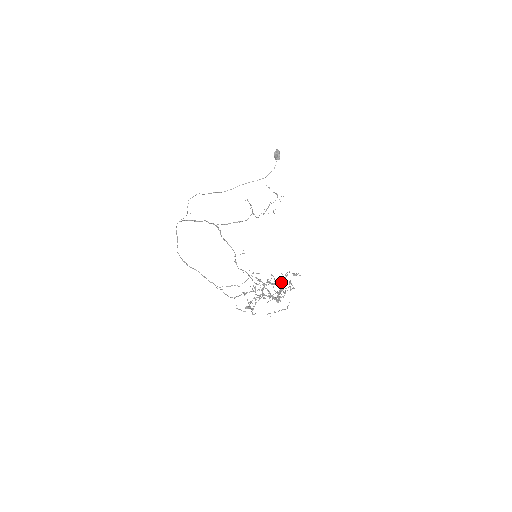
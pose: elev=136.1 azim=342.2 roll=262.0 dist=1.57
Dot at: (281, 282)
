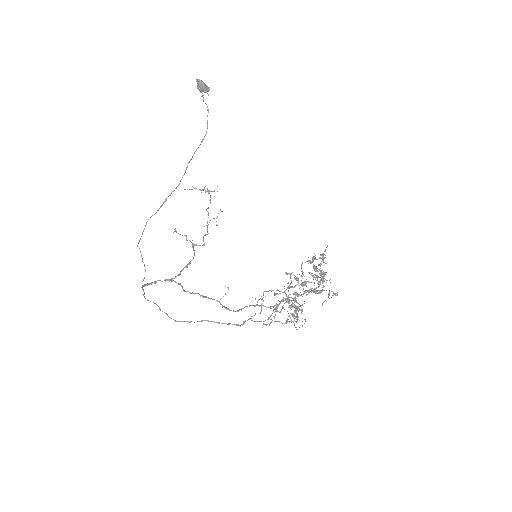
Dot at: (300, 287)
